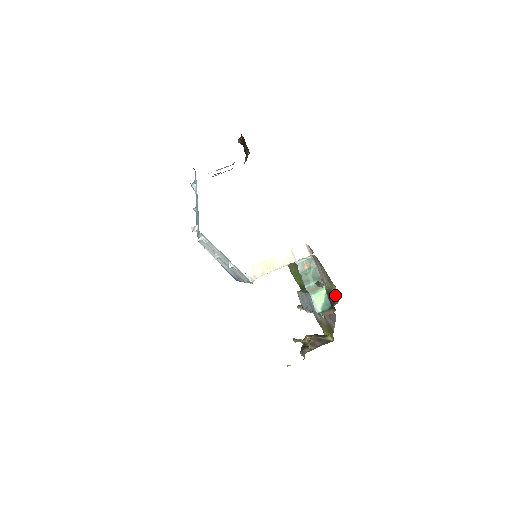
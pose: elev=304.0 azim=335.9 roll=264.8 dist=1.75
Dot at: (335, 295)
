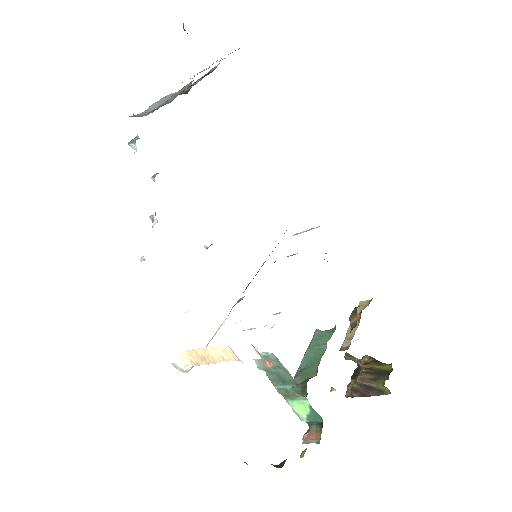
Dot at: (286, 459)
